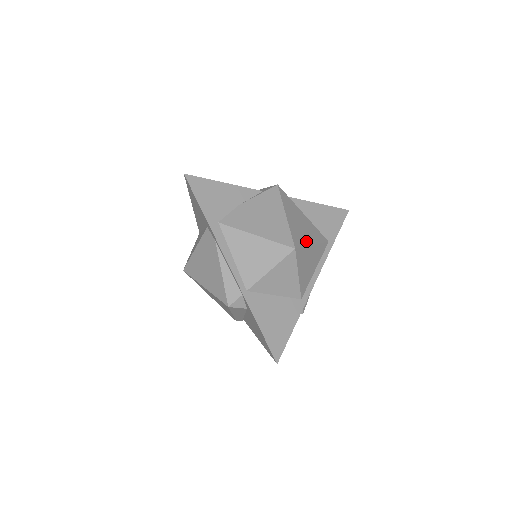
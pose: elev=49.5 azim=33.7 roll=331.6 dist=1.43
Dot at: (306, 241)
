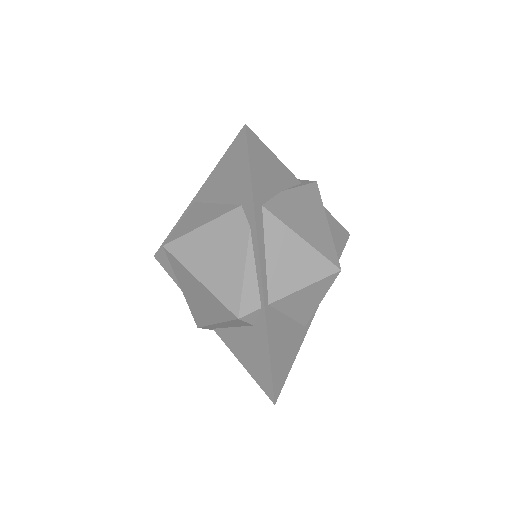
Dot at: occluded
